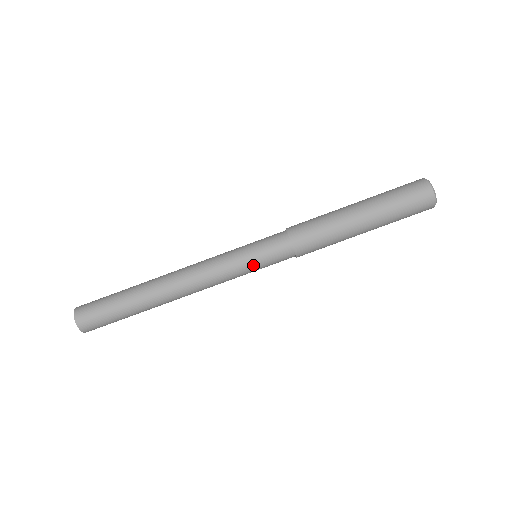
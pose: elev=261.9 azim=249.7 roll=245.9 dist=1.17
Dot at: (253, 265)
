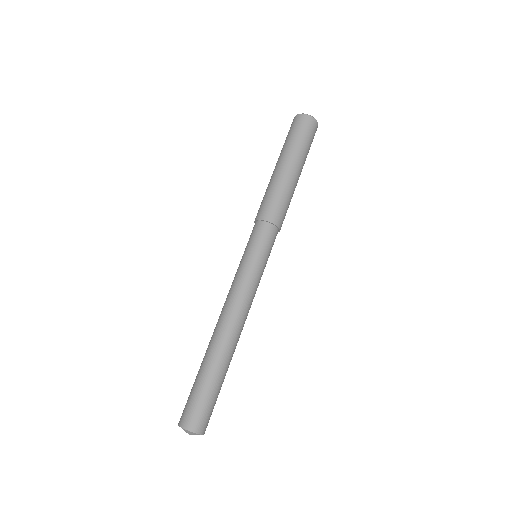
Dot at: (261, 260)
